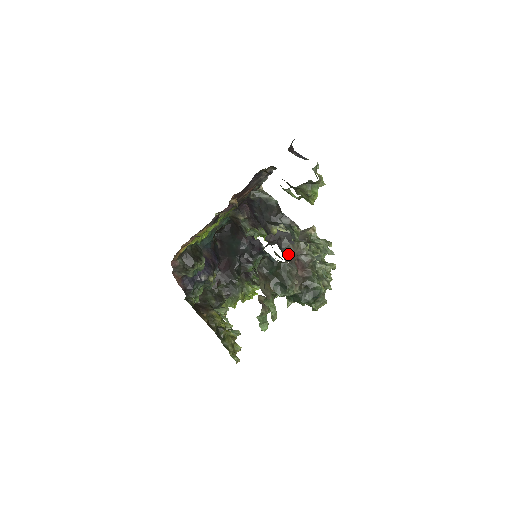
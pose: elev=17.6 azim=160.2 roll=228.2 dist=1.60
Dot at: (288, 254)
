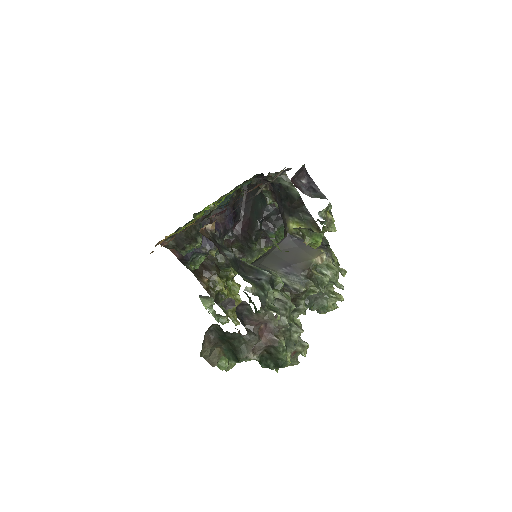
Dot at: (251, 320)
